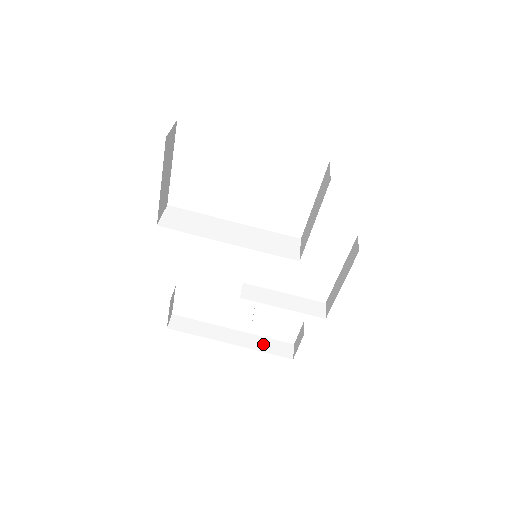
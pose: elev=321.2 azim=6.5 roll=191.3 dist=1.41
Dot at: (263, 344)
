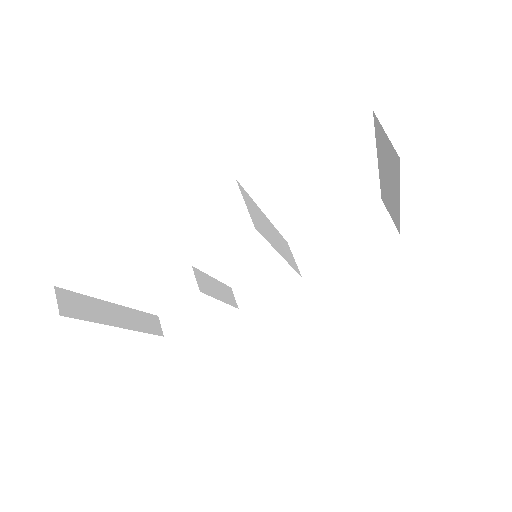
Dot at: (142, 321)
